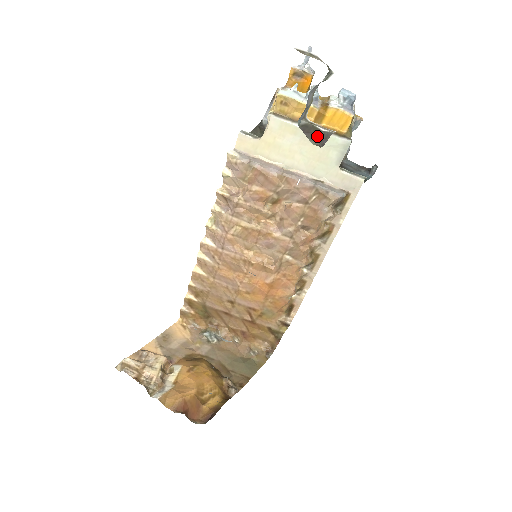
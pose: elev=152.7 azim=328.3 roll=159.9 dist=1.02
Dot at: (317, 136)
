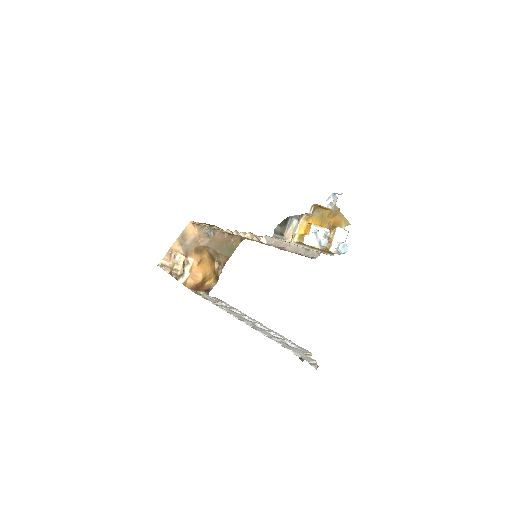
Dot at: occluded
